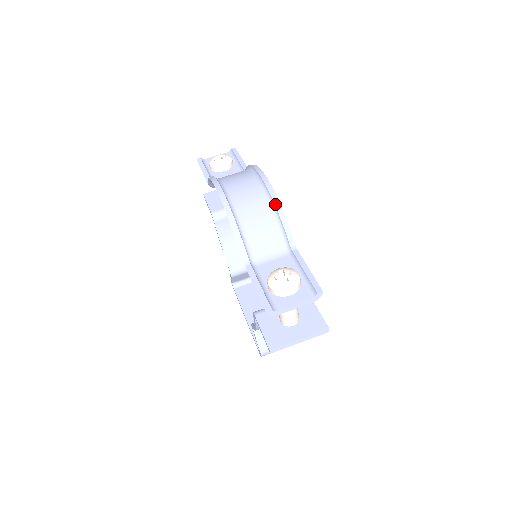
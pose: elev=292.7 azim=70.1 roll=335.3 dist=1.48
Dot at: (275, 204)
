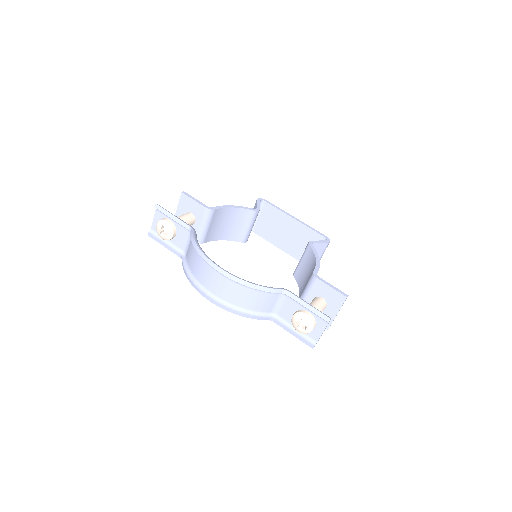
Dot at: (249, 287)
